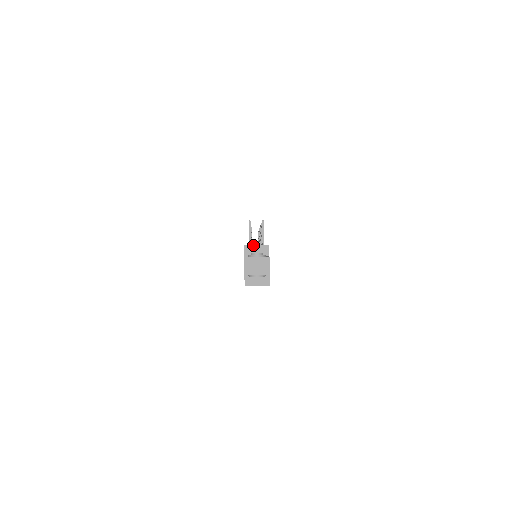
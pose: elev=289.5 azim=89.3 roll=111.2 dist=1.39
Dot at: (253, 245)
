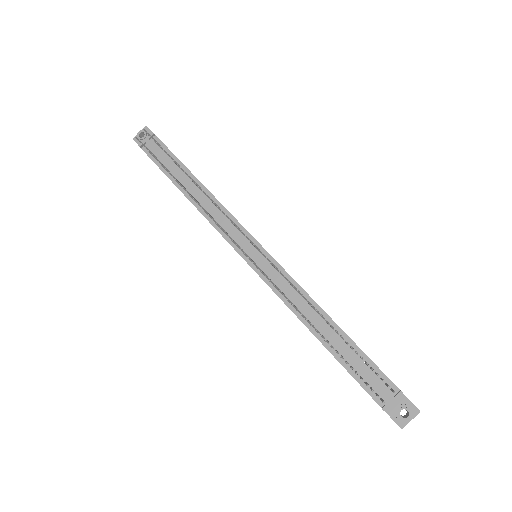
Dot at: occluded
